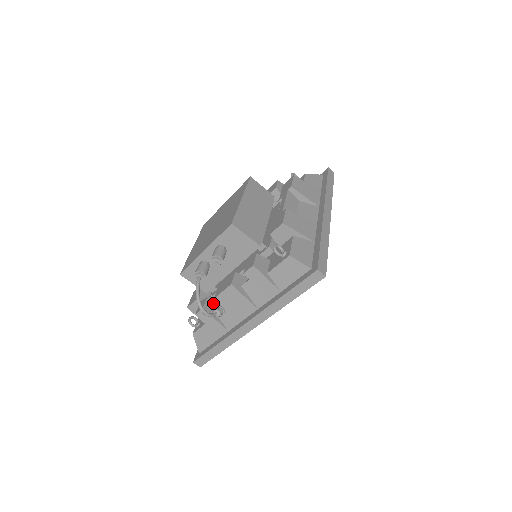
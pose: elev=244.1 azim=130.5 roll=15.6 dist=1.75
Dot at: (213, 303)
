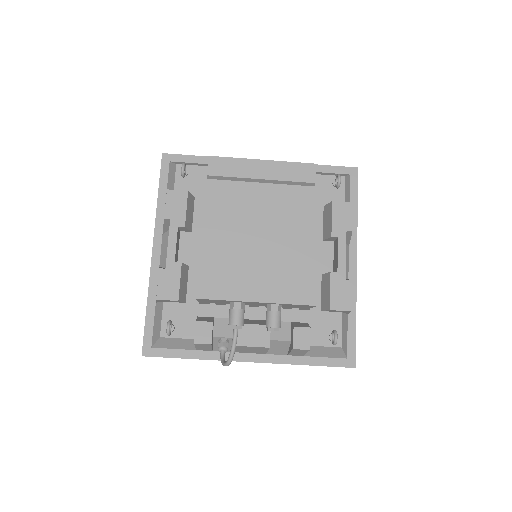
Dot at: (213, 327)
